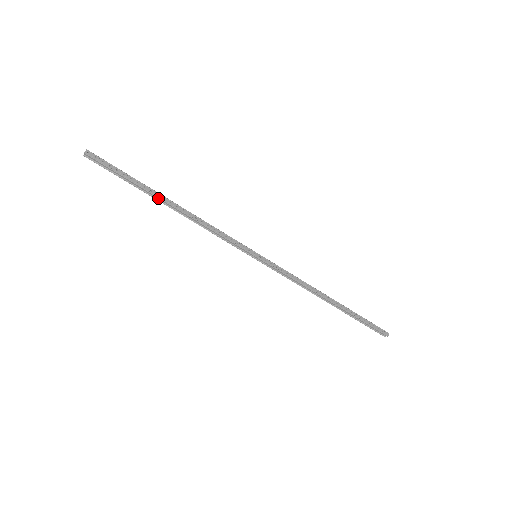
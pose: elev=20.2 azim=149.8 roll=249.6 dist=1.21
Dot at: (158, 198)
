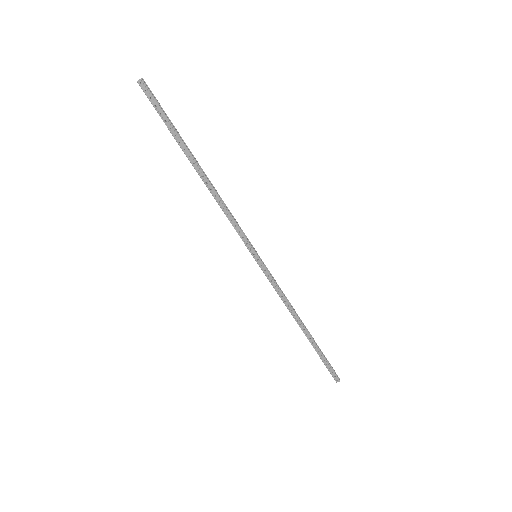
Dot at: (189, 159)
